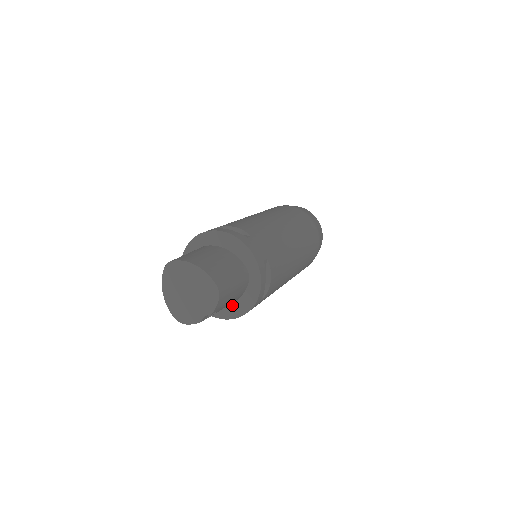
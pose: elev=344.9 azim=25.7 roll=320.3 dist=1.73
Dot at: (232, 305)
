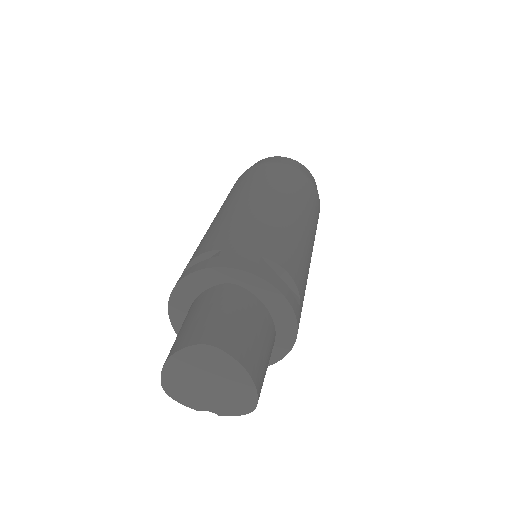
Dot at: occluded
